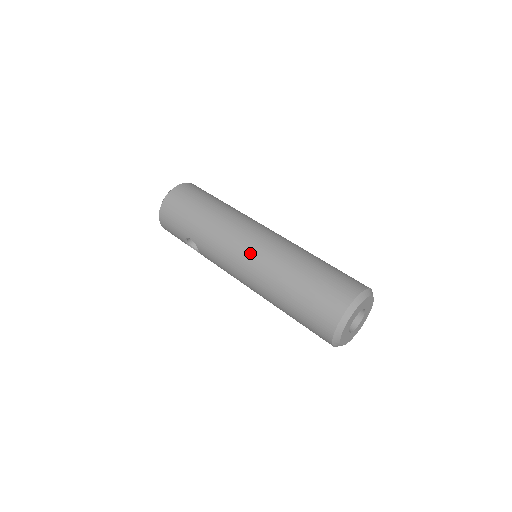
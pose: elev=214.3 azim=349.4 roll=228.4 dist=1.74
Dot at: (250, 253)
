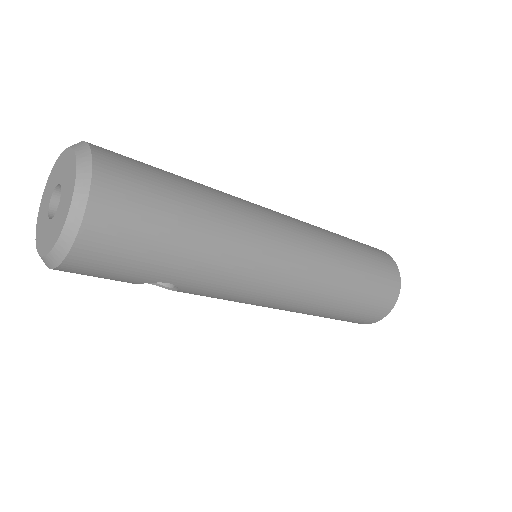
Dot at: (297, 277)
